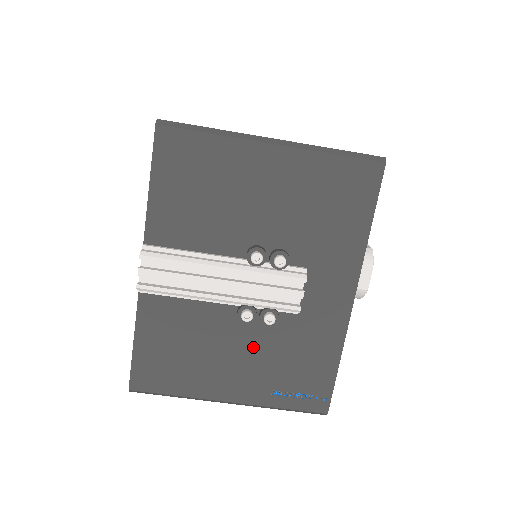
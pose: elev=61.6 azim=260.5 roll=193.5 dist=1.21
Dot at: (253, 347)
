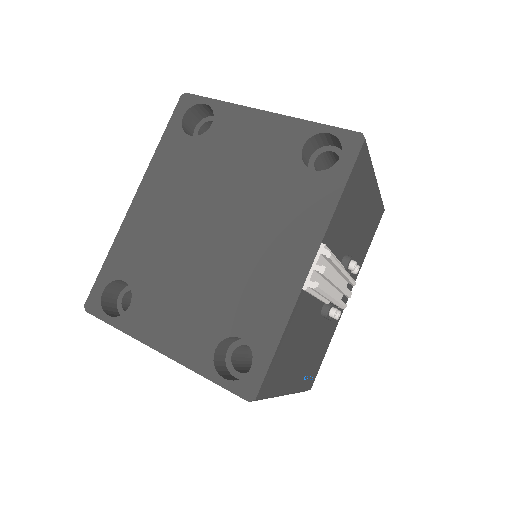
Dot at: (314, 340)
